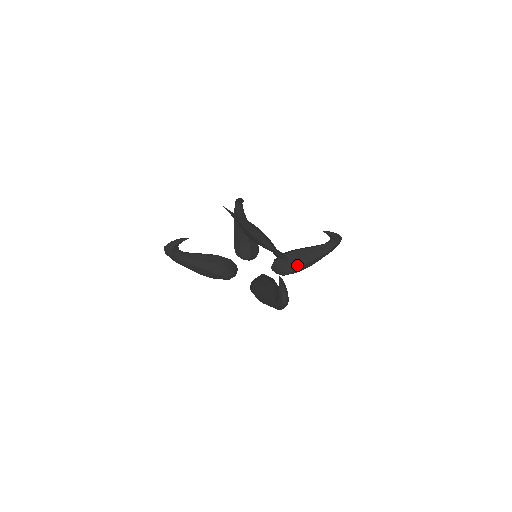
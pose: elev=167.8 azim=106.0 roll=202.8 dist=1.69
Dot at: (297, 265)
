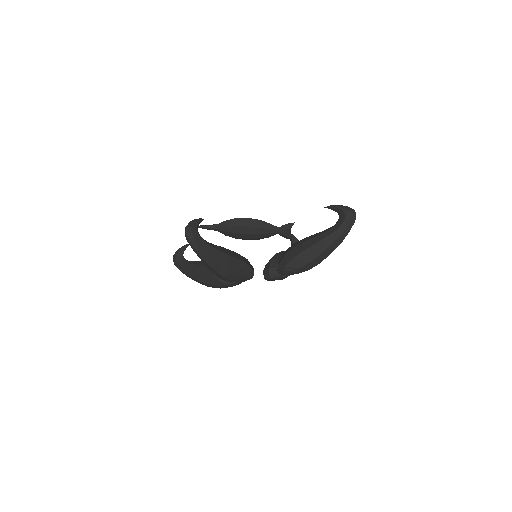
Dot at: occluded
